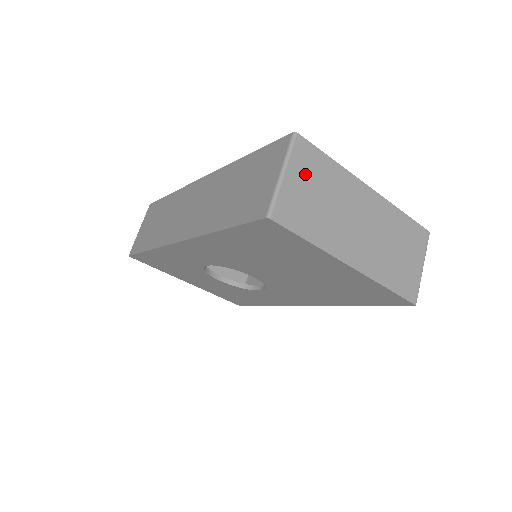
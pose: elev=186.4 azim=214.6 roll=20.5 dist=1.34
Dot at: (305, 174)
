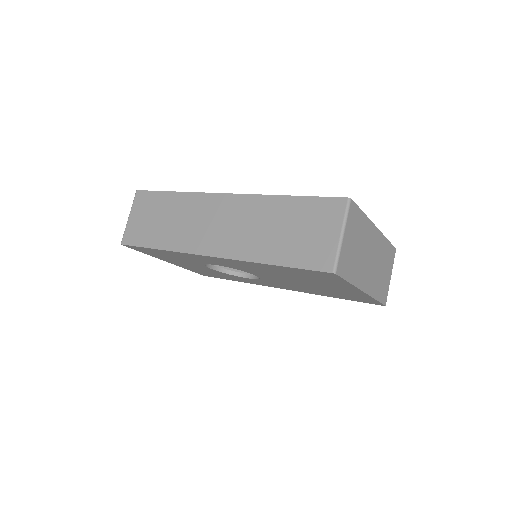
Dot at: (352, 231)
